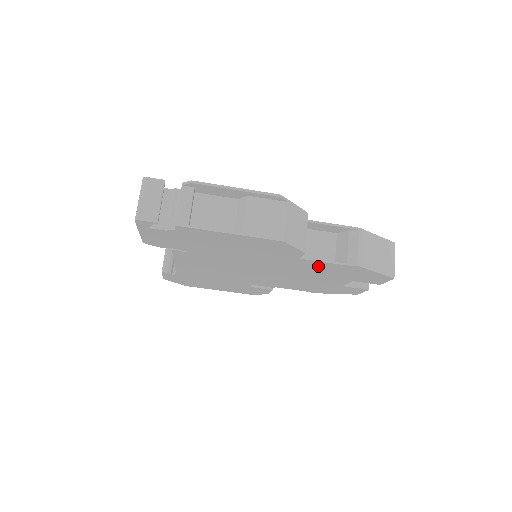
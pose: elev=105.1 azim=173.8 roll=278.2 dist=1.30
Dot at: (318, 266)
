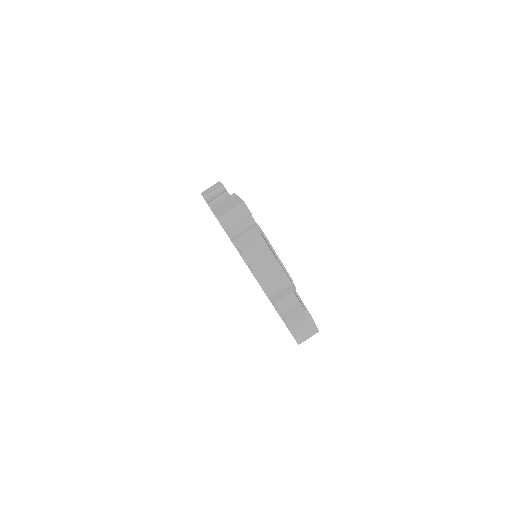
Dot at: occluded
